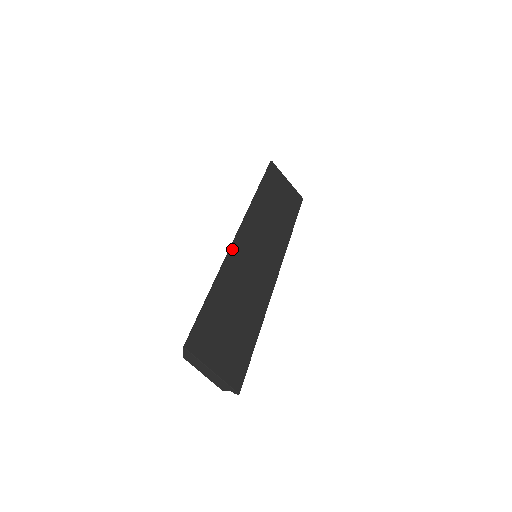
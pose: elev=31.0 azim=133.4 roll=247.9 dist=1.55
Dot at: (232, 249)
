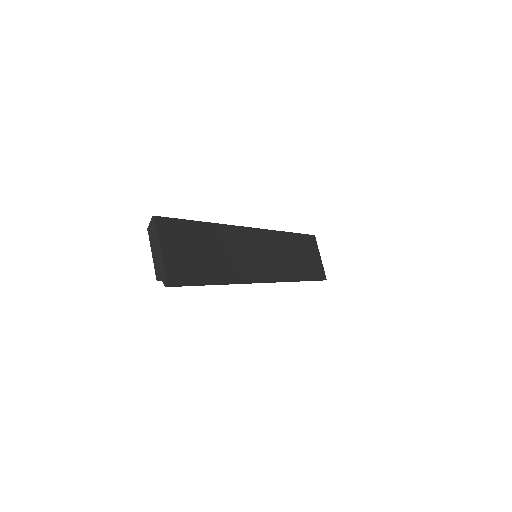
Dot at: (239, 227)
